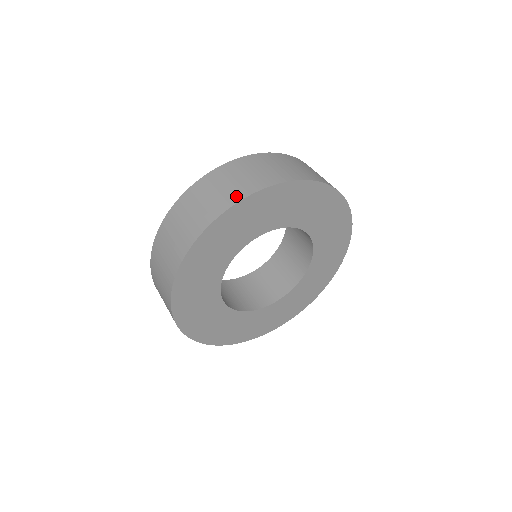
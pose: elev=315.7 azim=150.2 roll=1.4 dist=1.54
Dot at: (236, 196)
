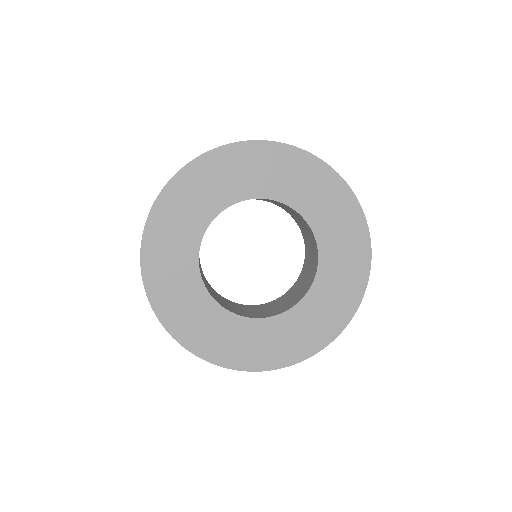
Dot at: occluded
